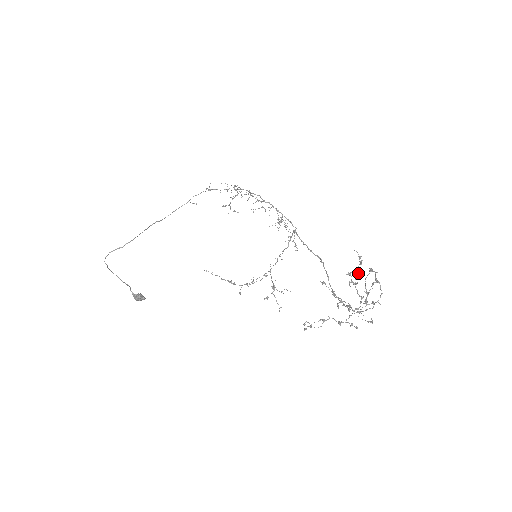
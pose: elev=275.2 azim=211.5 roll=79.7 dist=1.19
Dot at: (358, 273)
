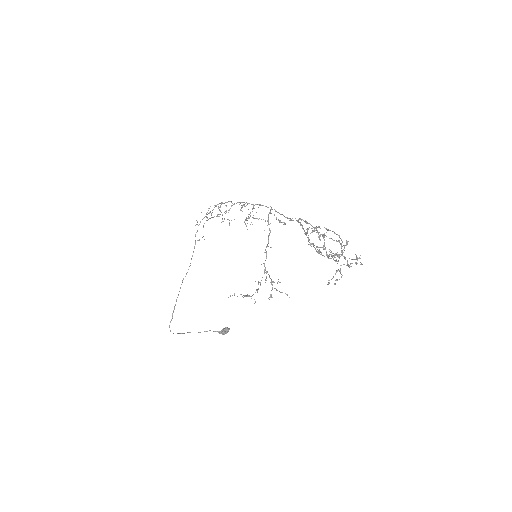
Dot at: (315, 228)
